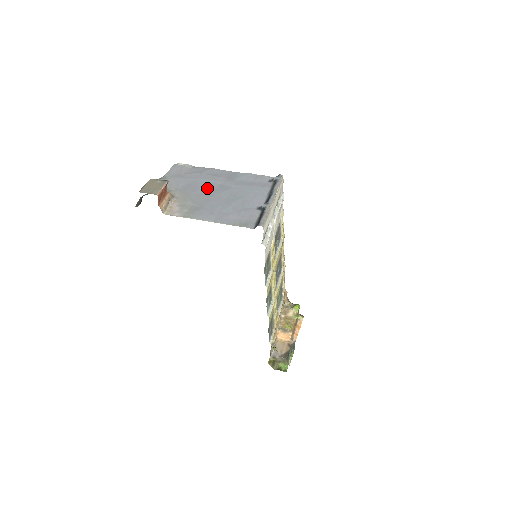
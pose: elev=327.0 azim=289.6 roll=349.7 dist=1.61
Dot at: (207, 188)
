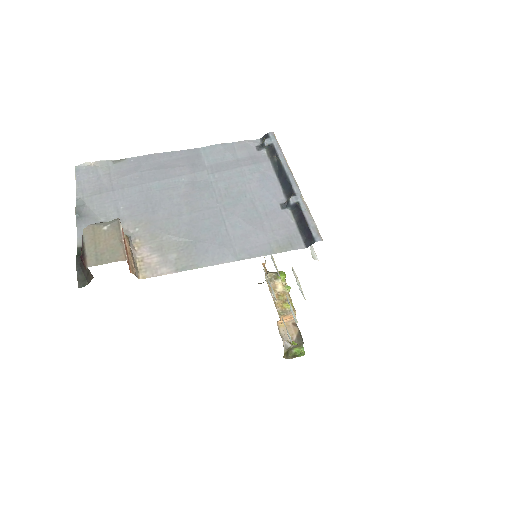
Dot at: (173, 197)
